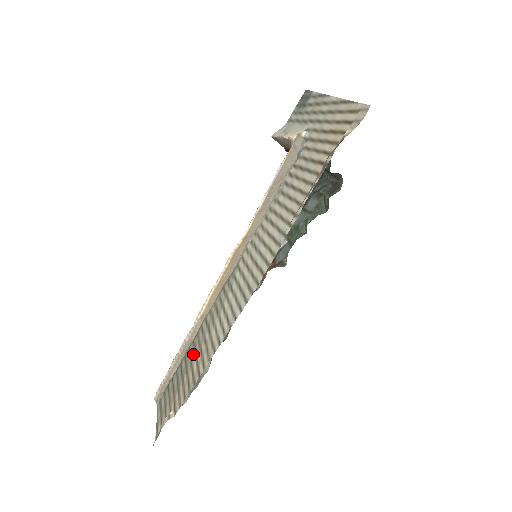
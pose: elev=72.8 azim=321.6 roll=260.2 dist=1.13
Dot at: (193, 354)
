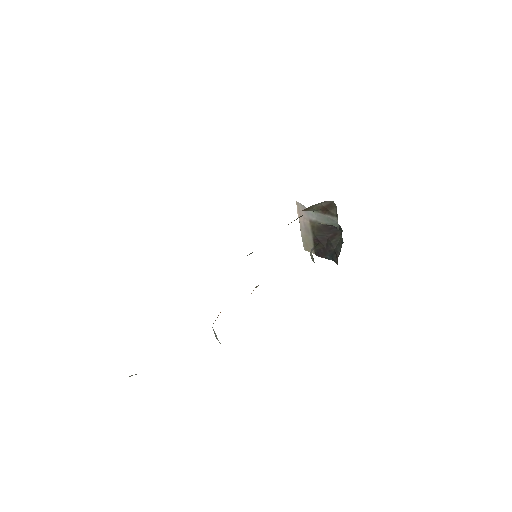
Dot at: occluded
